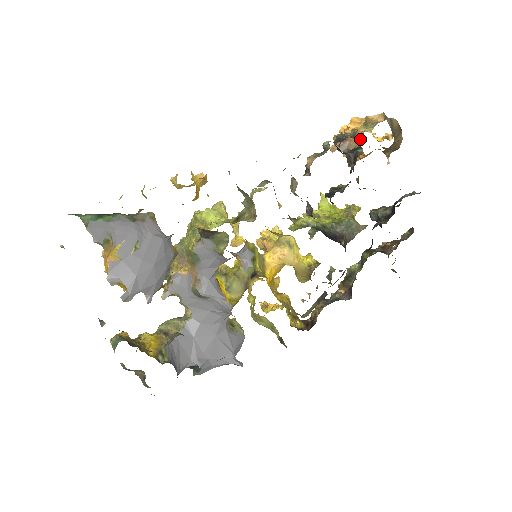
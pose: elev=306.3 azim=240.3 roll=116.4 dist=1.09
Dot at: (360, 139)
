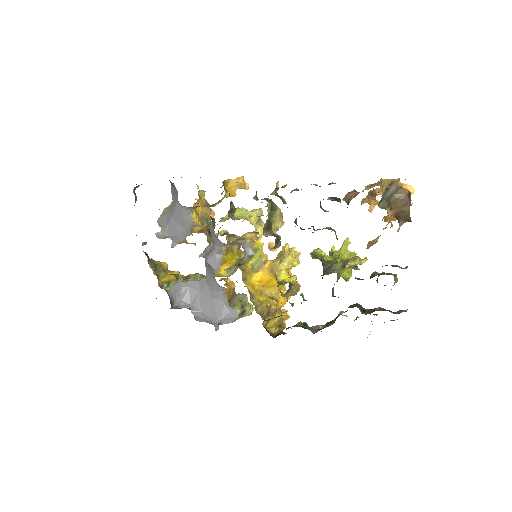
Dot at: (357, 194)
